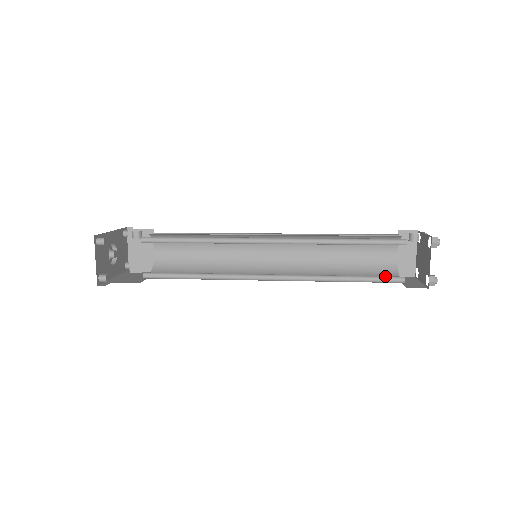
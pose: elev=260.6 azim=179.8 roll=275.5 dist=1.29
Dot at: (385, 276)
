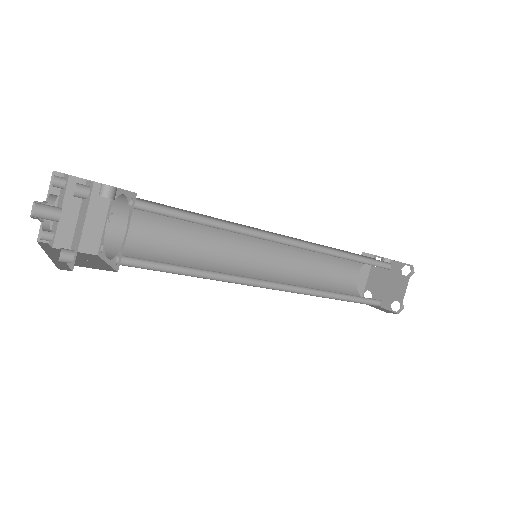
Dot at: (369, 298)
